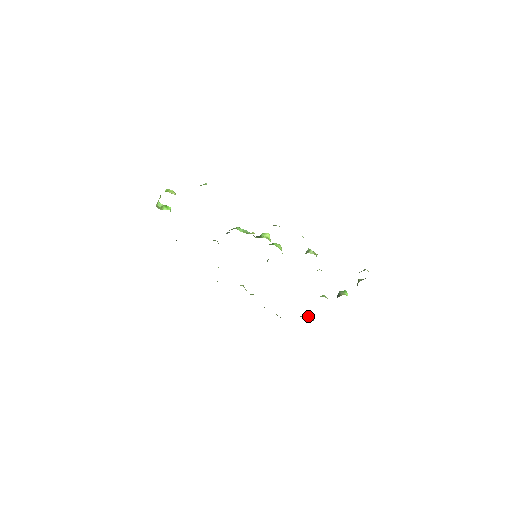
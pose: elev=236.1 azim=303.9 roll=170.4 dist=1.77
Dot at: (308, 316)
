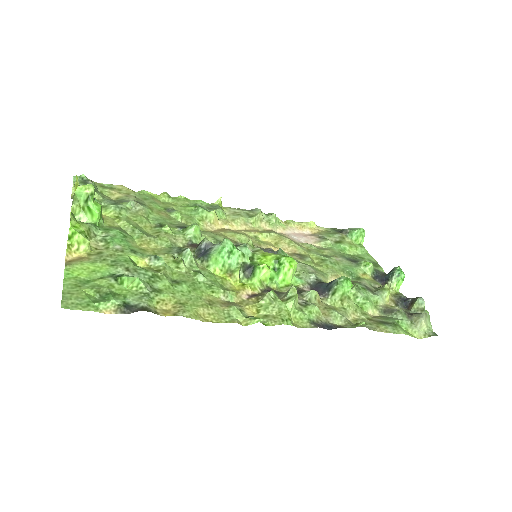
Dot at: (355, 239)
